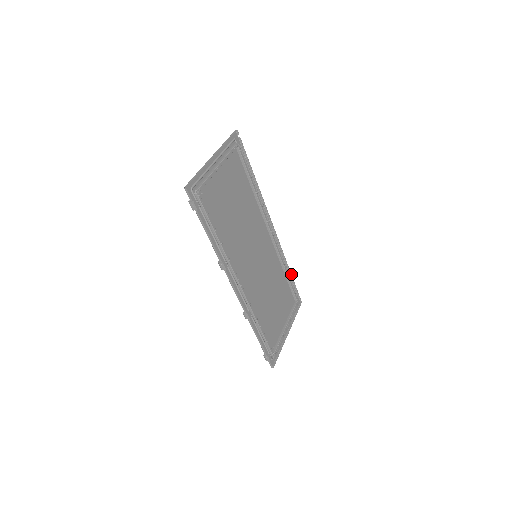
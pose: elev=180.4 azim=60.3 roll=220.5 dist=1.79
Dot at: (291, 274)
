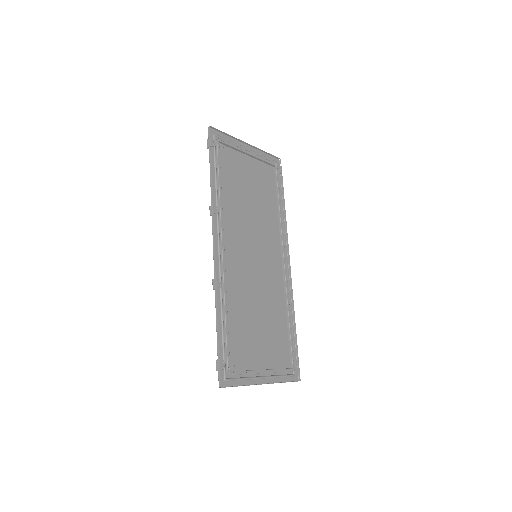
Dot at: occluded
